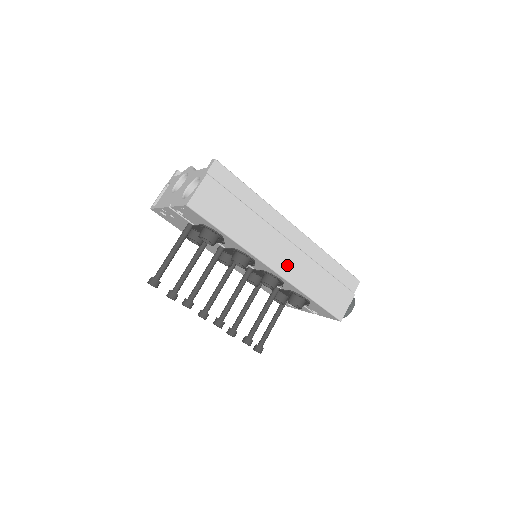
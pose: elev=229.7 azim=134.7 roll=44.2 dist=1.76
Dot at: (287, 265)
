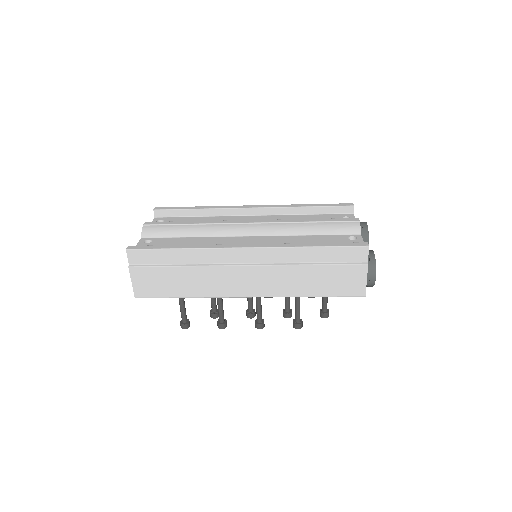
Dot at: (260, 286)
